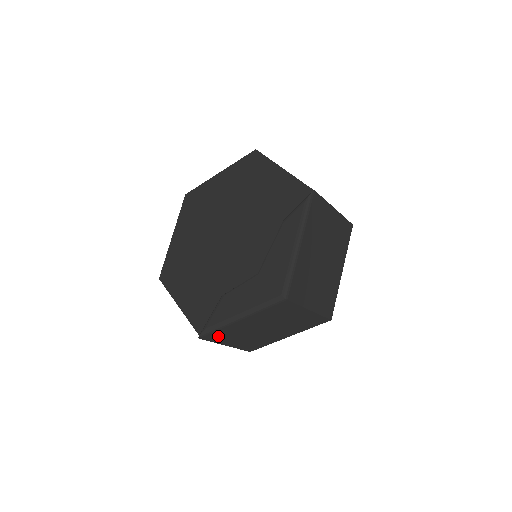
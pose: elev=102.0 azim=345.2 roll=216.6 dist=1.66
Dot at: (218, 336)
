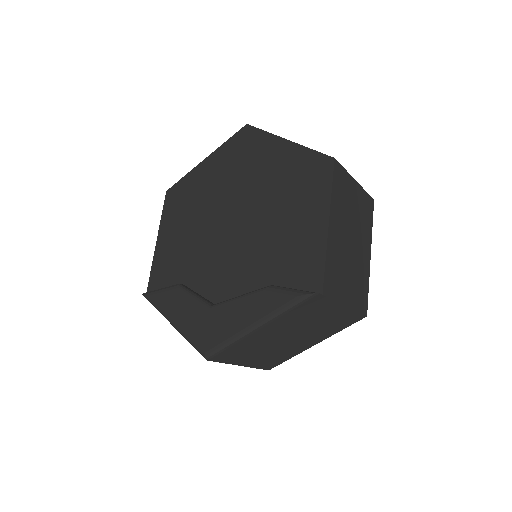
Dot at: occluded
